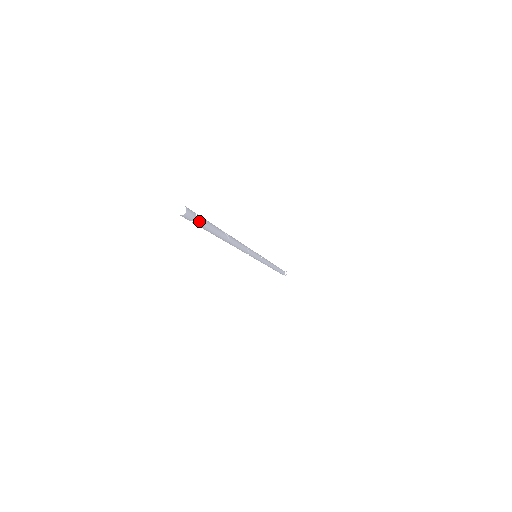
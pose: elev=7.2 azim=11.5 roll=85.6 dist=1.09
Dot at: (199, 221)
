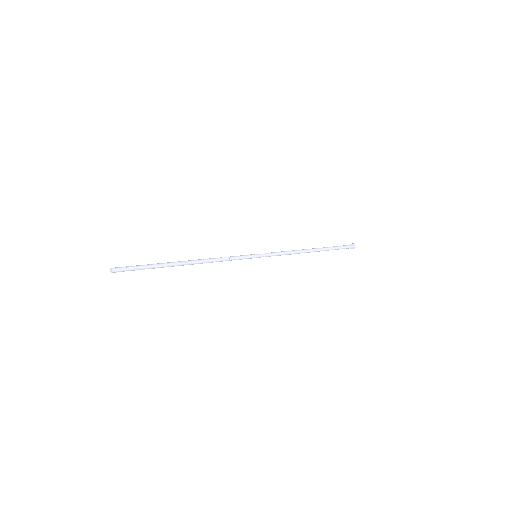
Dot at: (133, 268)
